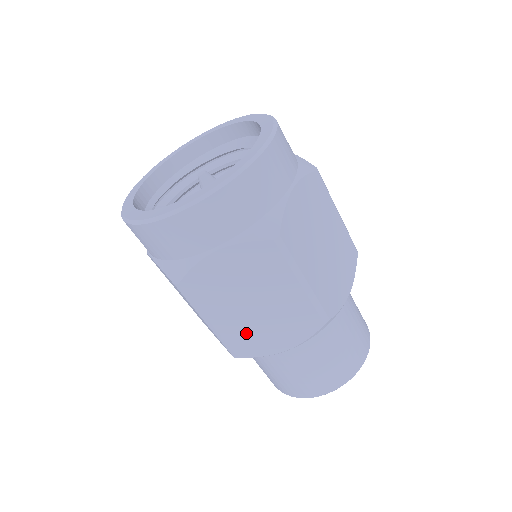
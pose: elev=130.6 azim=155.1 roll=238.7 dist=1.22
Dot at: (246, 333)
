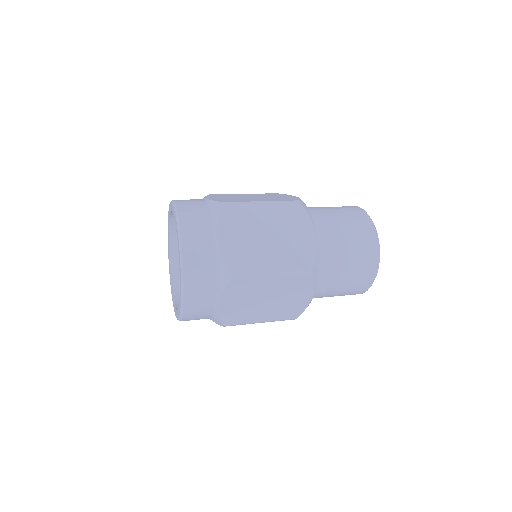
Dot at: (282, 310)
